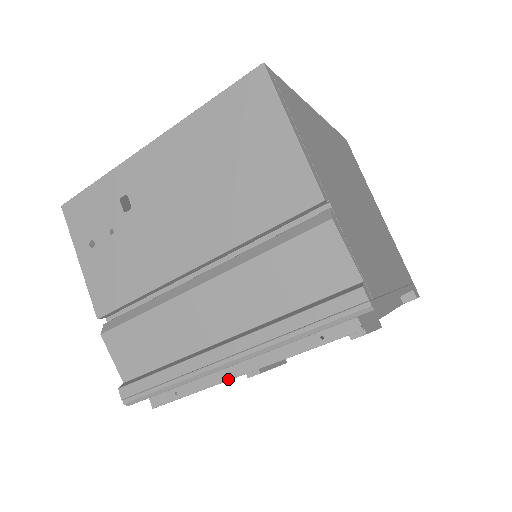
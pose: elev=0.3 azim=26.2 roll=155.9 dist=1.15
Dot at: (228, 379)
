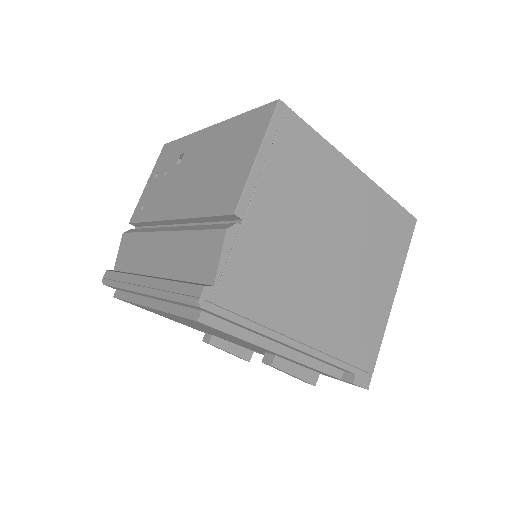
Dot at: (141, 304)
